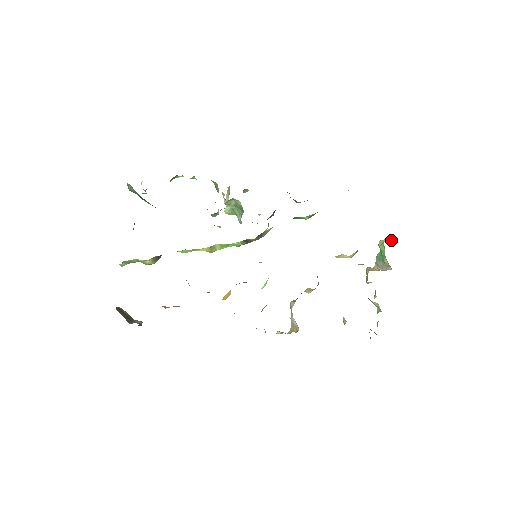
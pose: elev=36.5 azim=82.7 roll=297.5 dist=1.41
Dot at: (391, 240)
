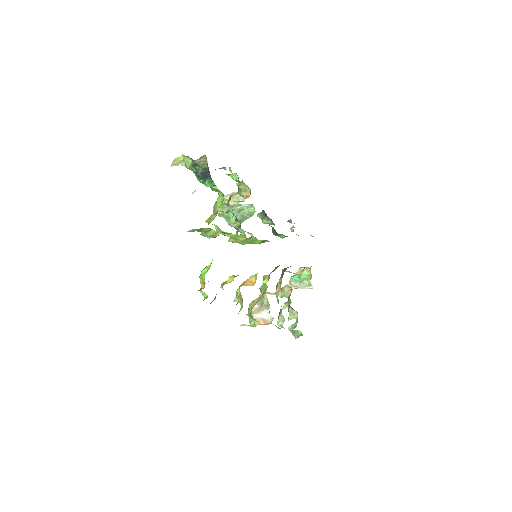
Dot at: occluded
